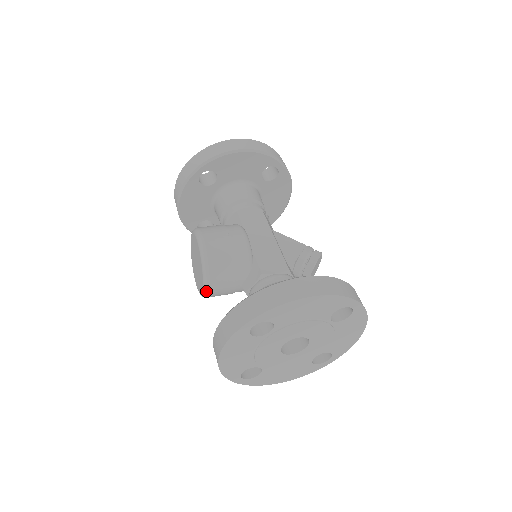
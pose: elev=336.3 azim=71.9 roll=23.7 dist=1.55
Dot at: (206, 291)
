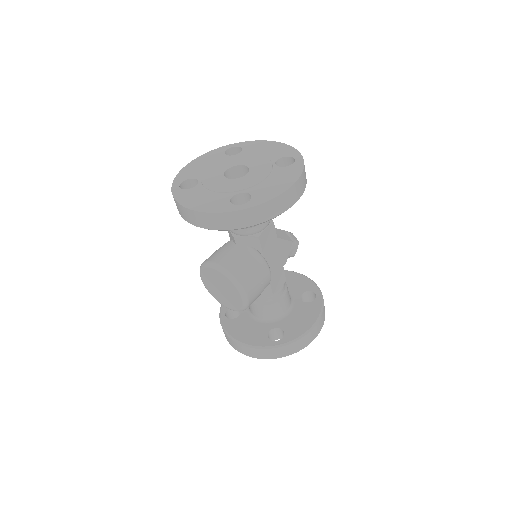
Dot at: (228, 308)
